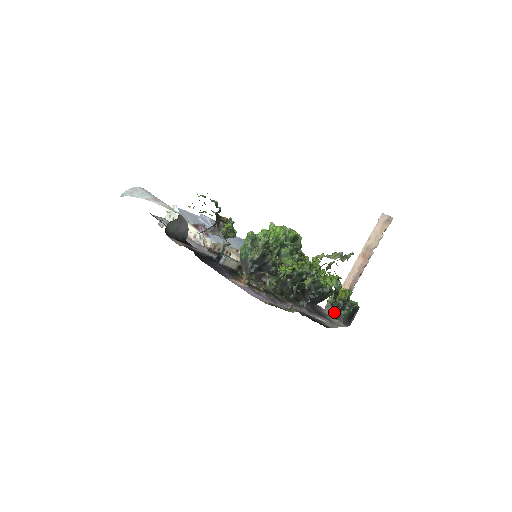
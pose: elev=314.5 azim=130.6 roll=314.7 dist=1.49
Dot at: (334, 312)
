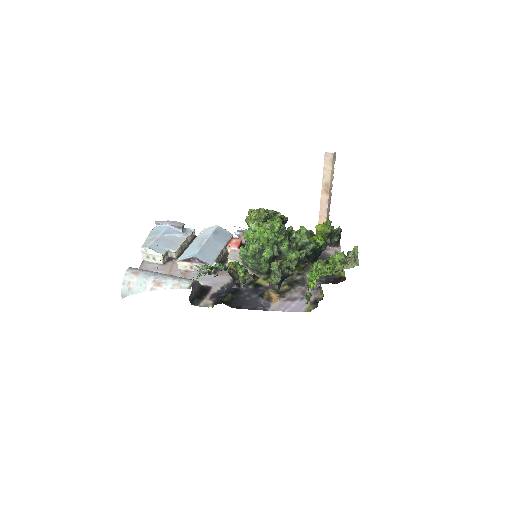
Dot at: occluded
